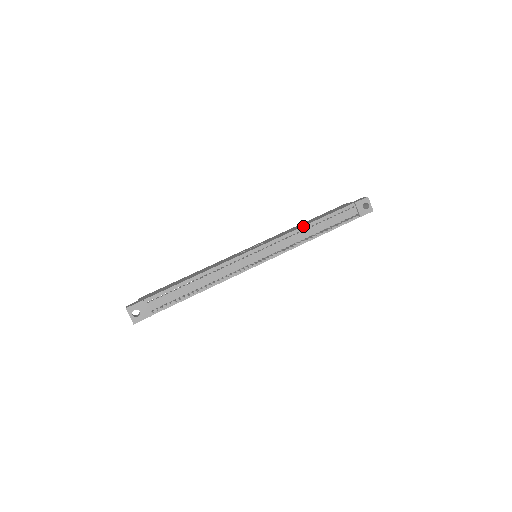
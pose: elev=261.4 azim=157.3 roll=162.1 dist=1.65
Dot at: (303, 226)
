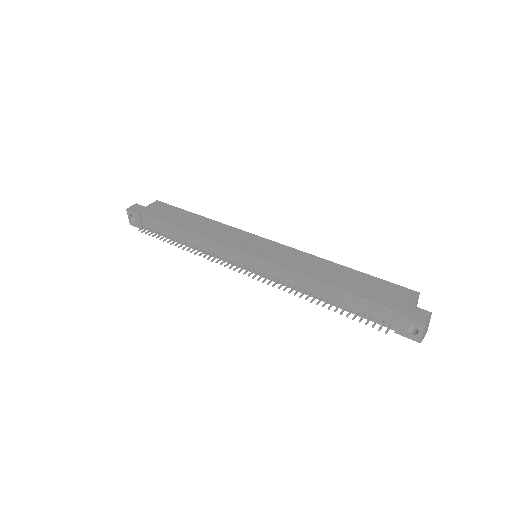
Dot at: (311, 278)
